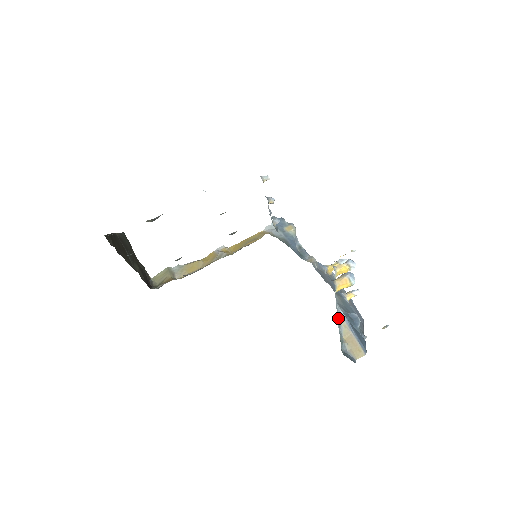
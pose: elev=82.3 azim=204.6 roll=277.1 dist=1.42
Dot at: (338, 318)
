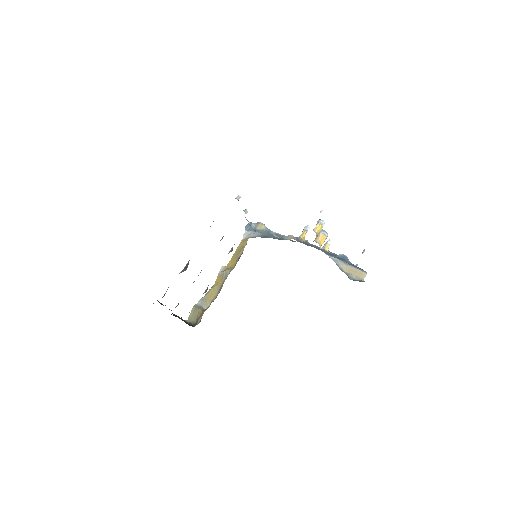
Dot at: occluded
